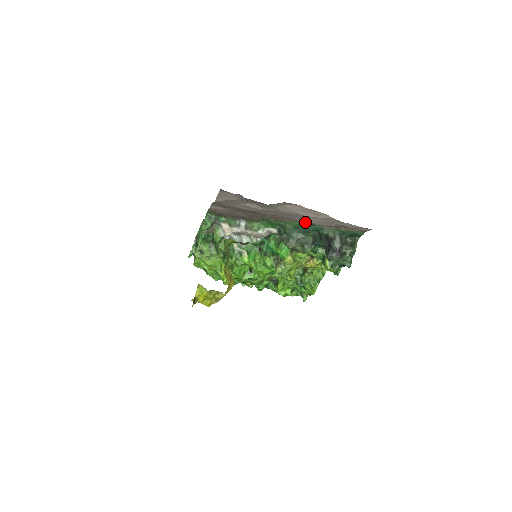
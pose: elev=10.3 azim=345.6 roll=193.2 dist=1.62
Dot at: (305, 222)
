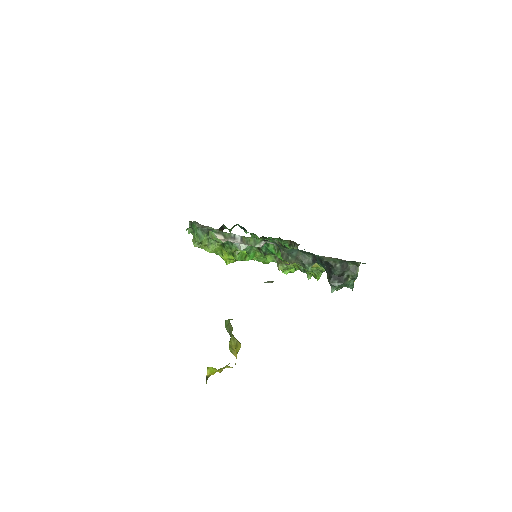
Dot at: occluded
